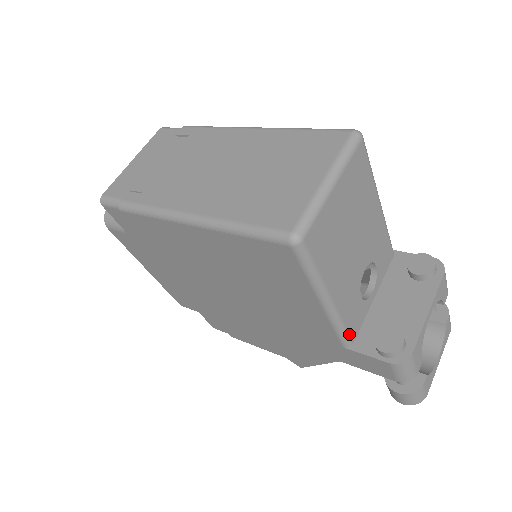
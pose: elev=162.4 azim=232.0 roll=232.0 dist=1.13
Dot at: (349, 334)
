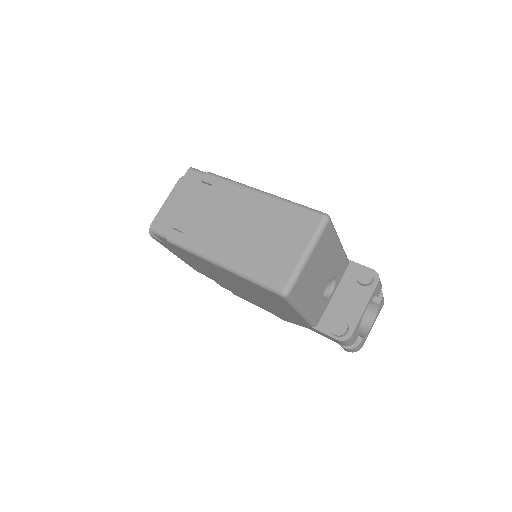
Dot at: (315, 322)
